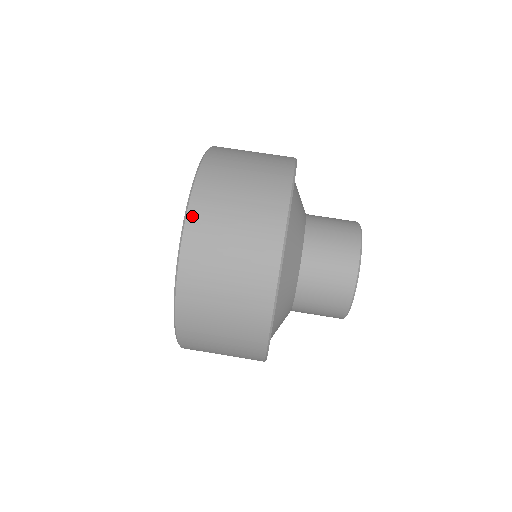
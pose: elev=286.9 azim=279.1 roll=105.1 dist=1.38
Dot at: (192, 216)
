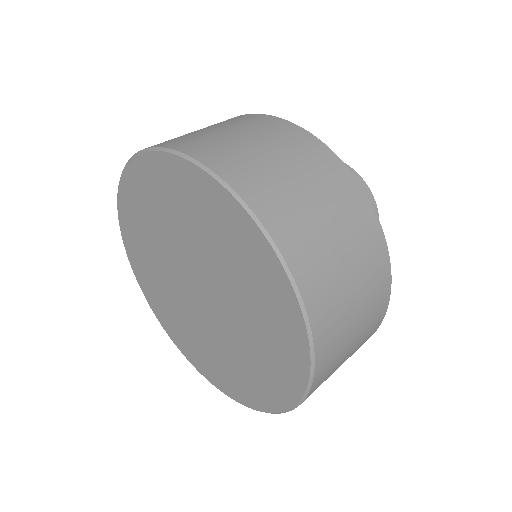
Dot at: occluded
